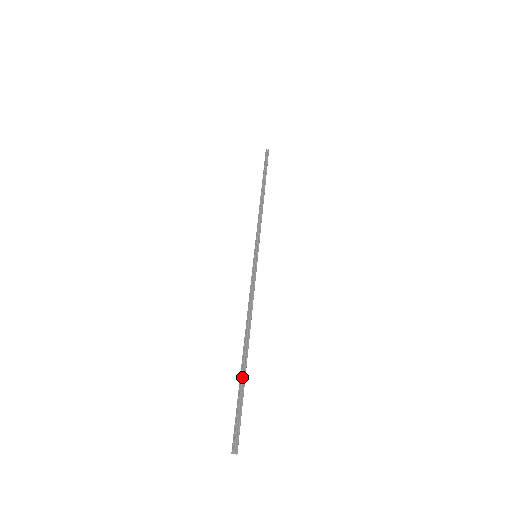
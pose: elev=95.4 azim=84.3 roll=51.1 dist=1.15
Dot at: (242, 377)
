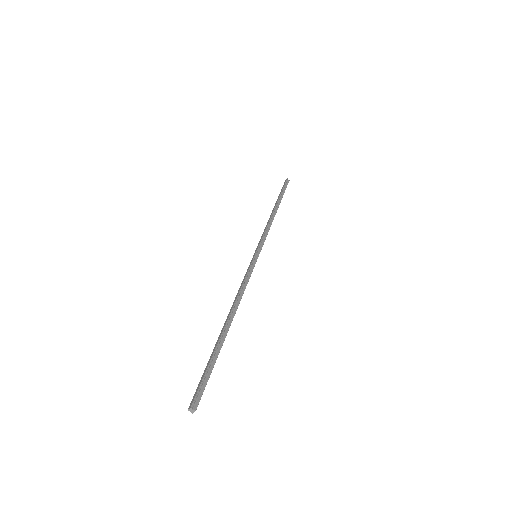
Dot at: (218, 348)
